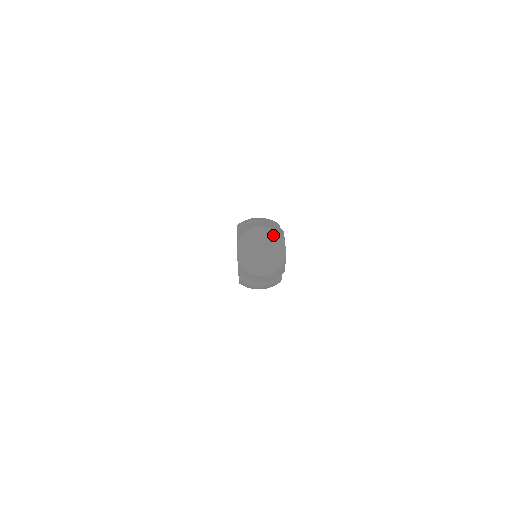
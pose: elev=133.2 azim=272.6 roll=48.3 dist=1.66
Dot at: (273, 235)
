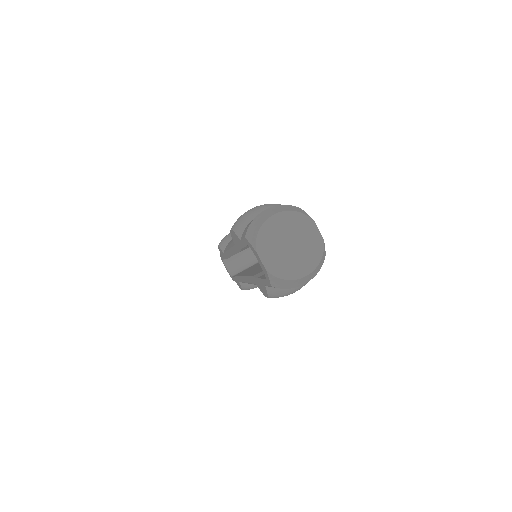
Dot at: (294, 218)
